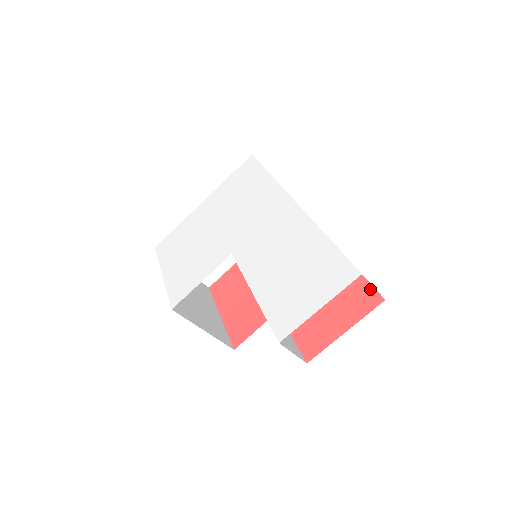
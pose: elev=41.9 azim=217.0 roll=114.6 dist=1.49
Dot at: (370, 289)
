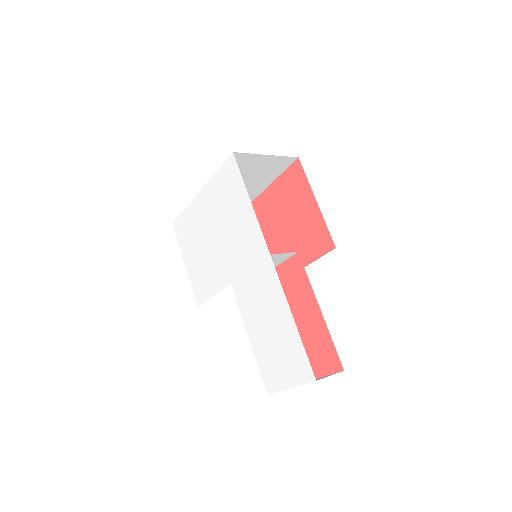
Dot at: (335, 354)
